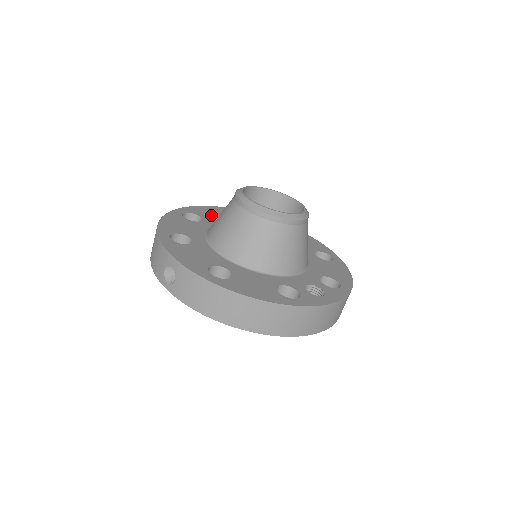
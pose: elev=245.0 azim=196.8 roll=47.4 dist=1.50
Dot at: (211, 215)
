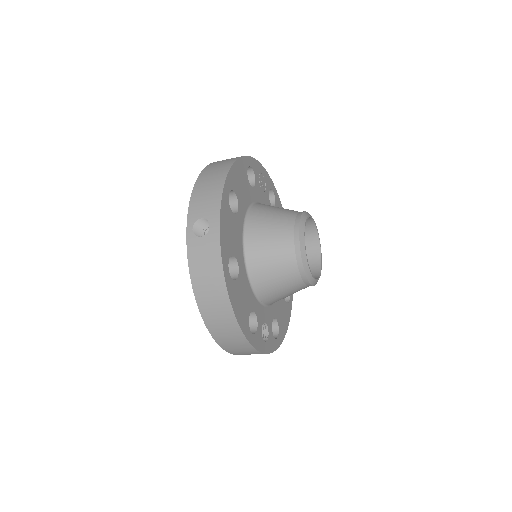
Dot at: (262, 185)
